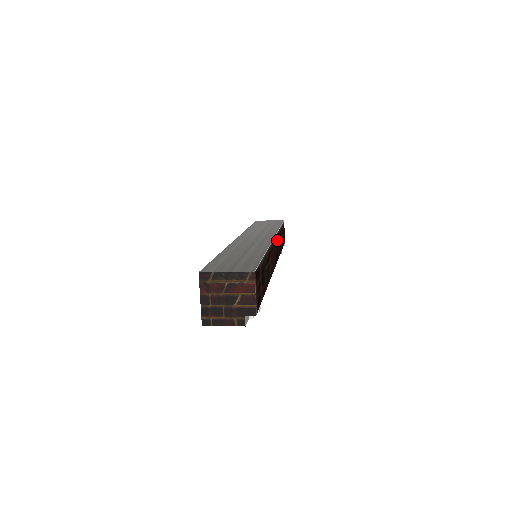
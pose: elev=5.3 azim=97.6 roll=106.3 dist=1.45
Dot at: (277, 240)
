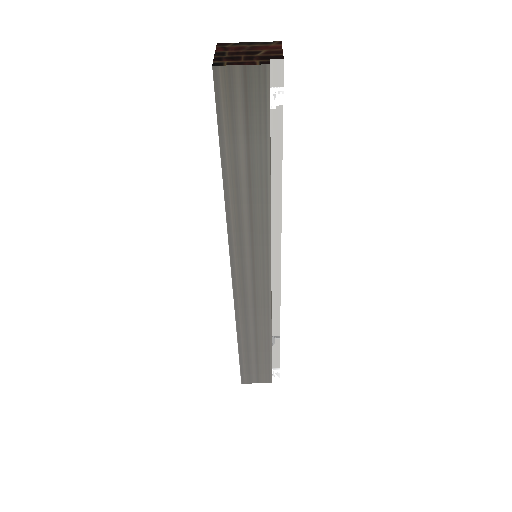
Dot at: occluded
